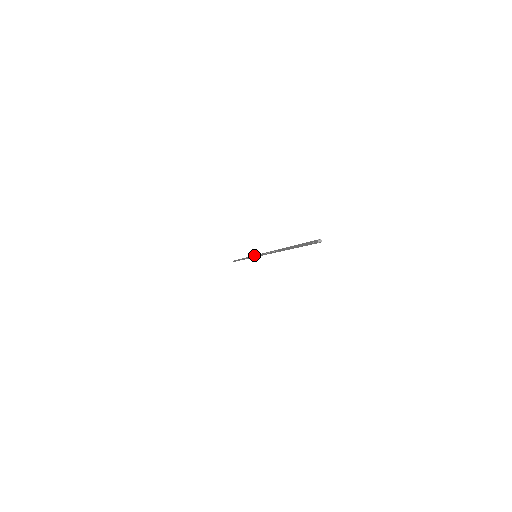
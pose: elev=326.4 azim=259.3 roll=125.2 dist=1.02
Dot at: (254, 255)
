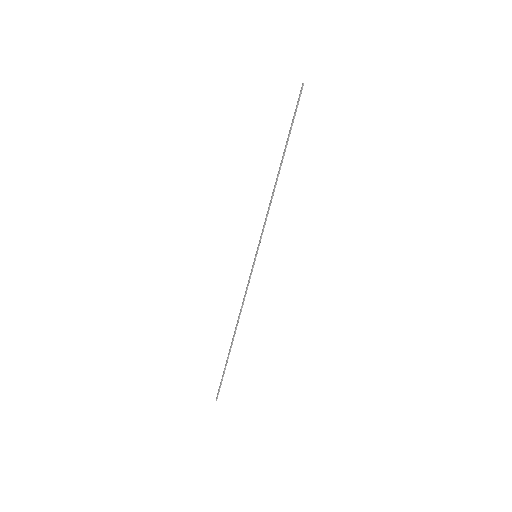
Dot at: (254, 258)
